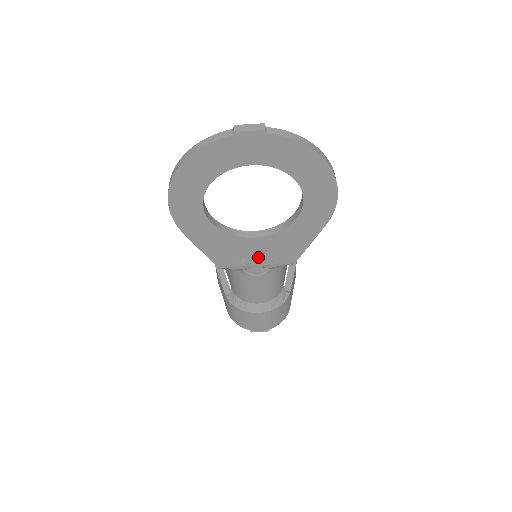
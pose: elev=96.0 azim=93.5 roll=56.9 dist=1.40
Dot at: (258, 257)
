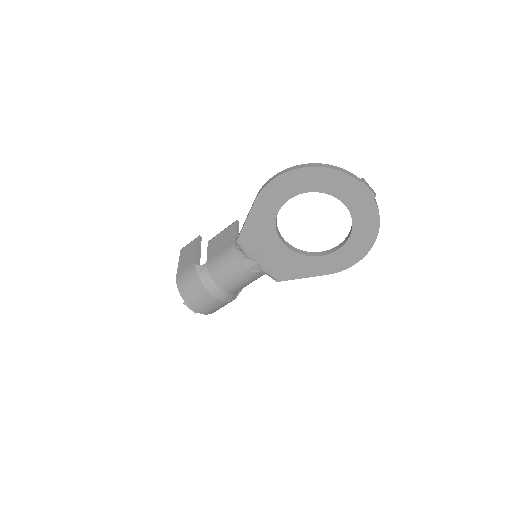
Dot at: (267, 258)
